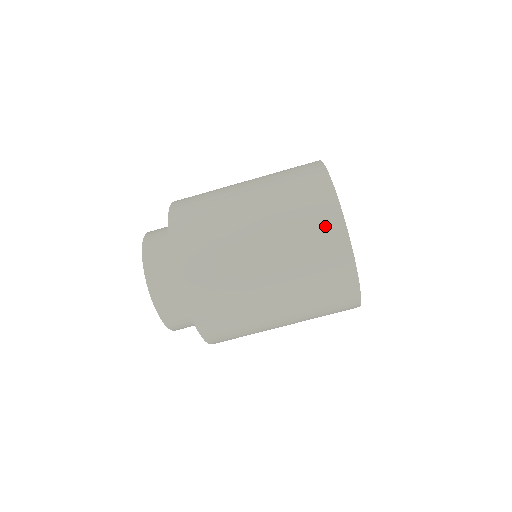
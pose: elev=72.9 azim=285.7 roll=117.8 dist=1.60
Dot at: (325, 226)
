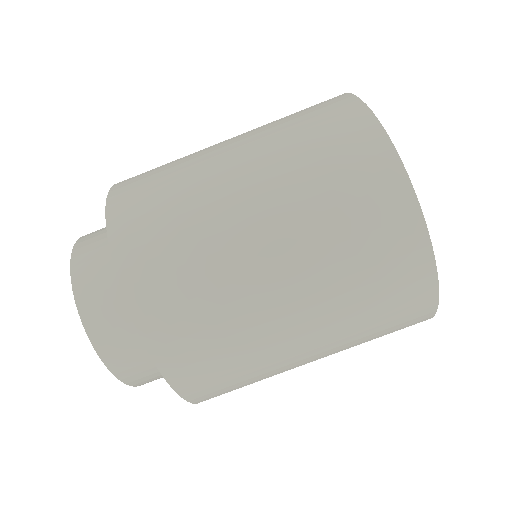
Dot at: (373, 186)
